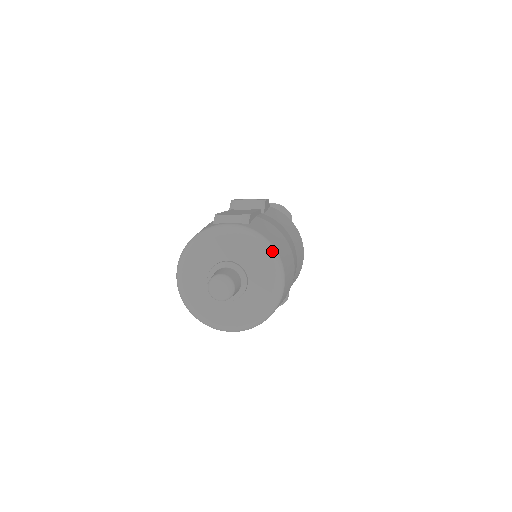
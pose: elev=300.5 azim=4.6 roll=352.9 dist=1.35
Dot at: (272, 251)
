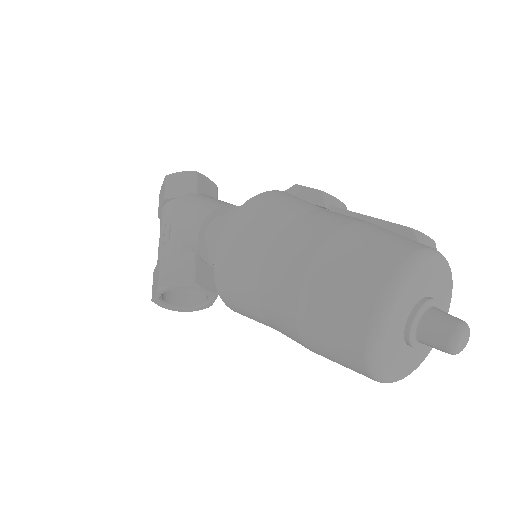
Dot at: (449, 303)
